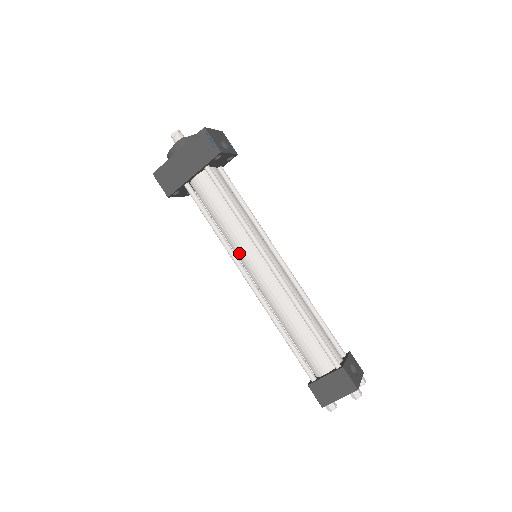
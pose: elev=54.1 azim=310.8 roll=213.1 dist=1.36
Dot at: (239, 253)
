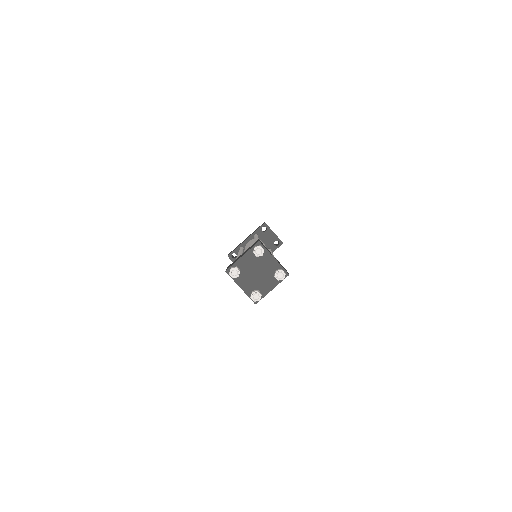
Dot at: occluded
